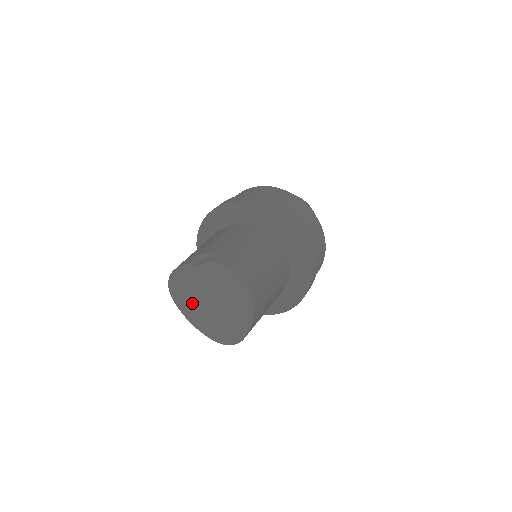
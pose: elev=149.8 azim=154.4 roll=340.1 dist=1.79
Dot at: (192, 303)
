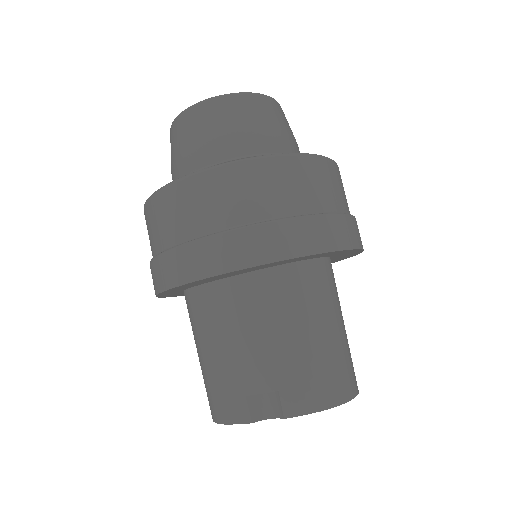
Dot at: occluded
